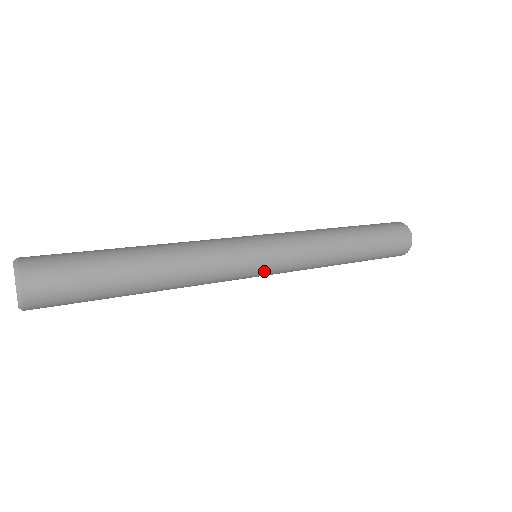
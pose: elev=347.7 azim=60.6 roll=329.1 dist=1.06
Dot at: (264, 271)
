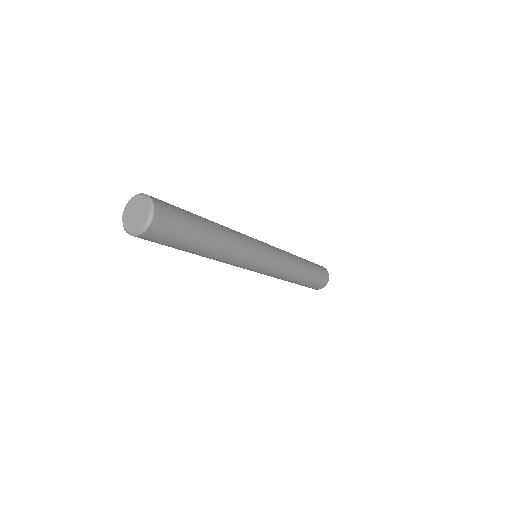
Dot at: (269, 257)
